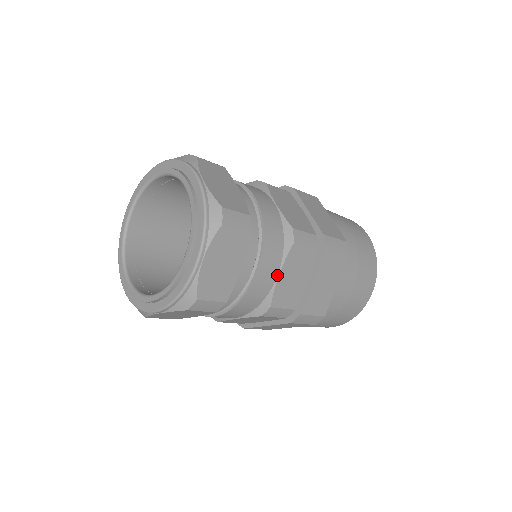
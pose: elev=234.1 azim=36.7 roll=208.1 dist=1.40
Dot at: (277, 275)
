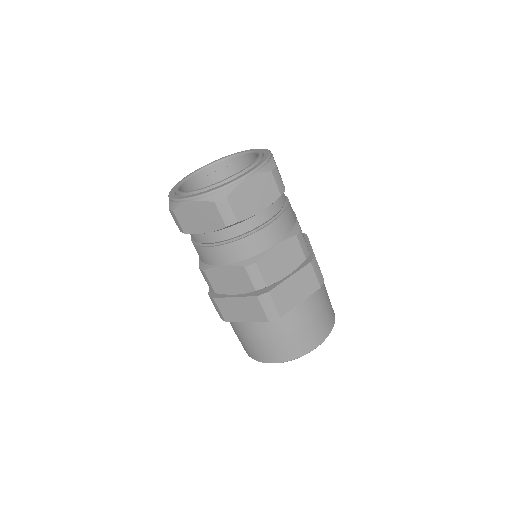
Dot at: (274, 245)
